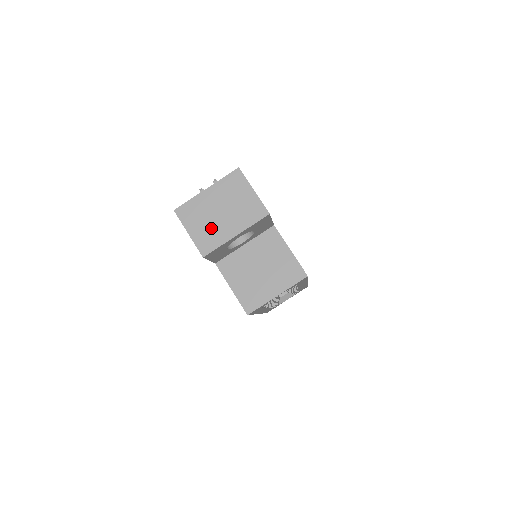
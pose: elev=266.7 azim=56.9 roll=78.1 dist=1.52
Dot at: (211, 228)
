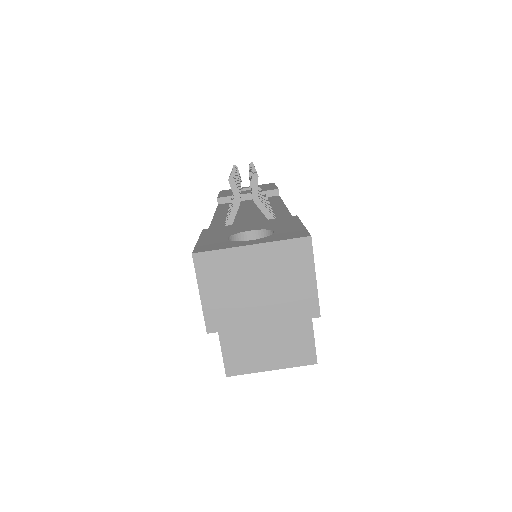
Dot at: (235, 301)
